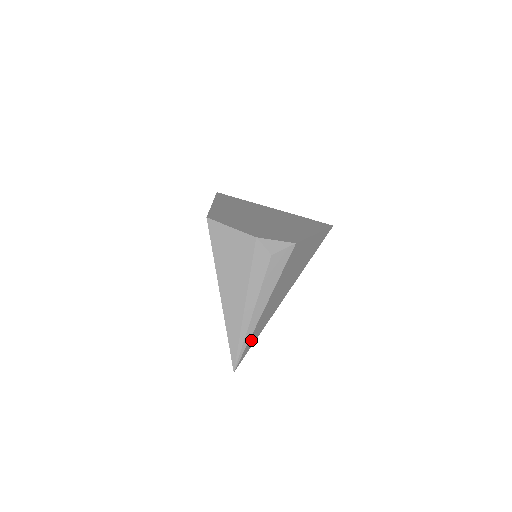
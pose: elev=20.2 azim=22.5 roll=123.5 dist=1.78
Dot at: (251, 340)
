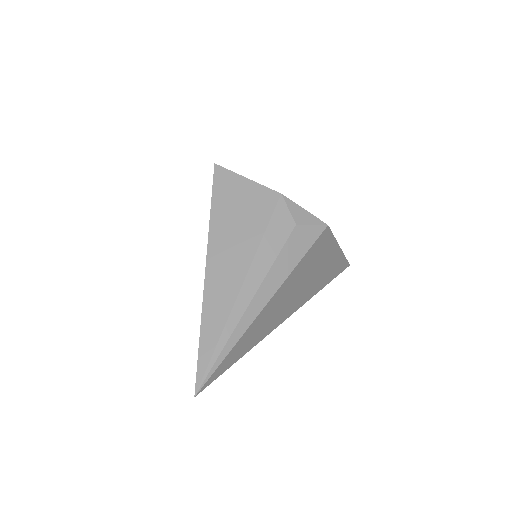
Dot at: (234, 351)
